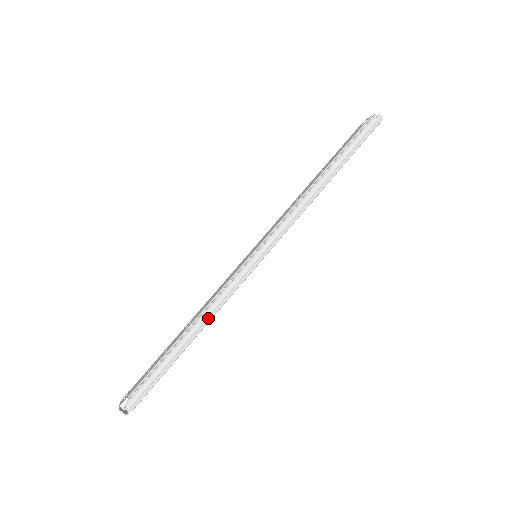
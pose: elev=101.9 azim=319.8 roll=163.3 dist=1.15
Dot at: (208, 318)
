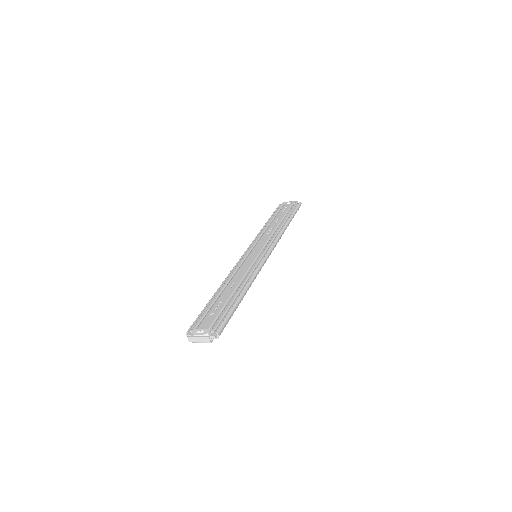
Dot at: occluded
